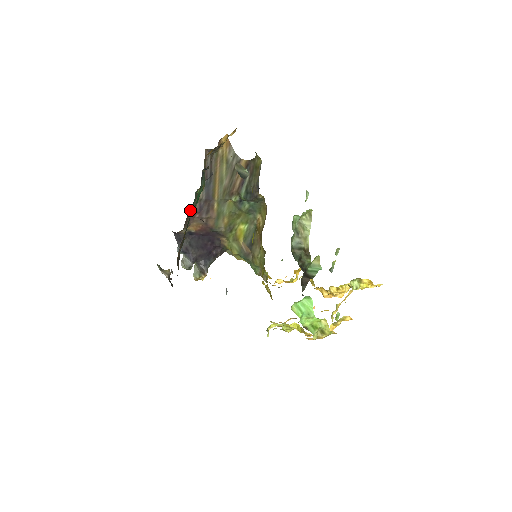
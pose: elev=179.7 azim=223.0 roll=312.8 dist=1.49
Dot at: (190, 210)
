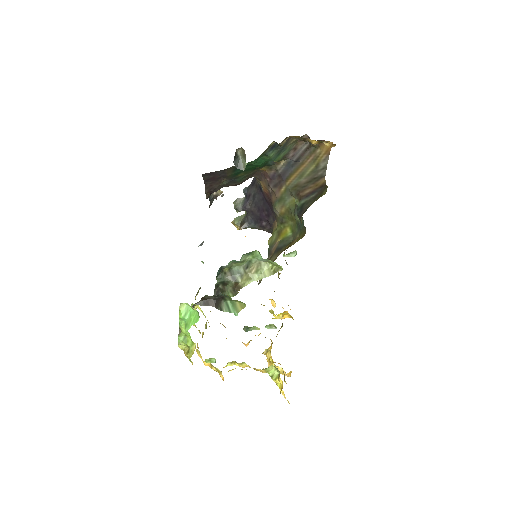
Dot at: (264, 168)
